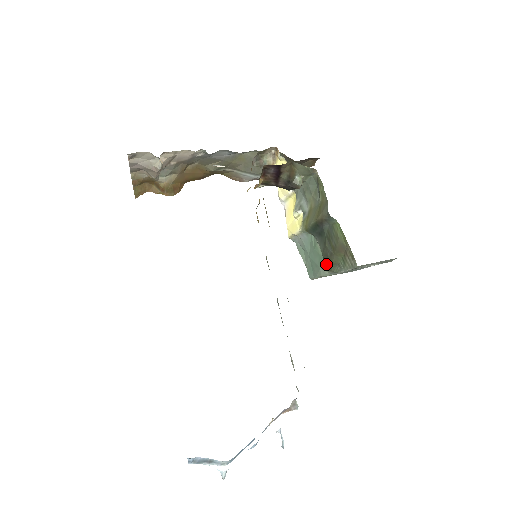
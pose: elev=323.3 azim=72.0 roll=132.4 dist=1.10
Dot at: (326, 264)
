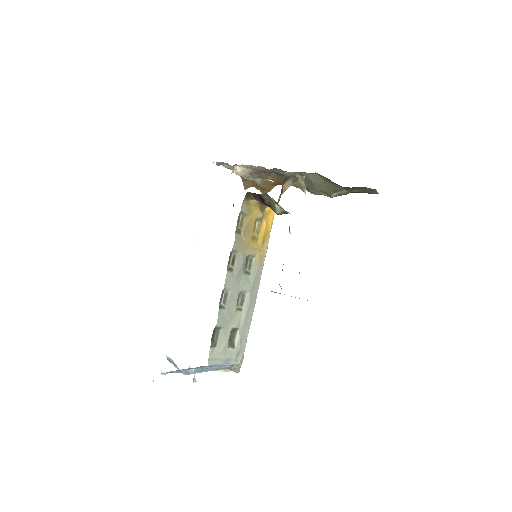
Dot at: occluded
